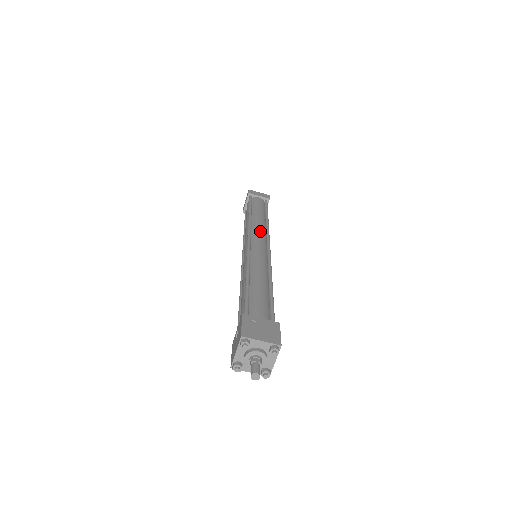
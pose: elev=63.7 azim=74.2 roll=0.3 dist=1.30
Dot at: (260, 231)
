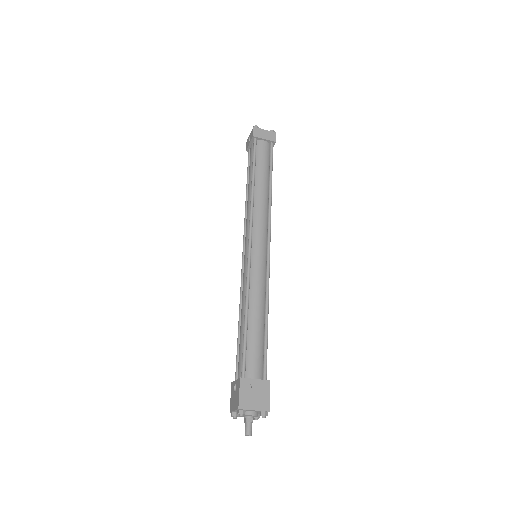
Dot at: (262, 221)
